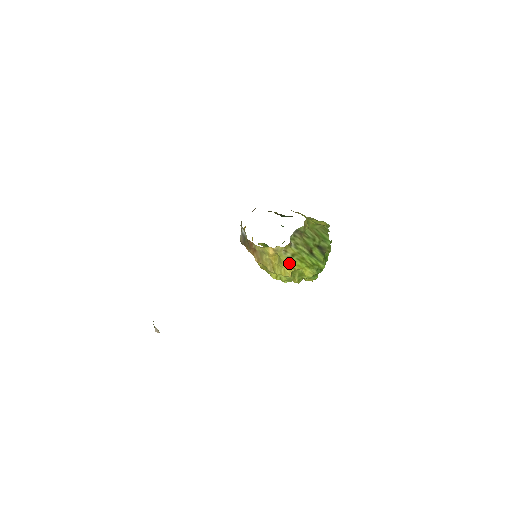
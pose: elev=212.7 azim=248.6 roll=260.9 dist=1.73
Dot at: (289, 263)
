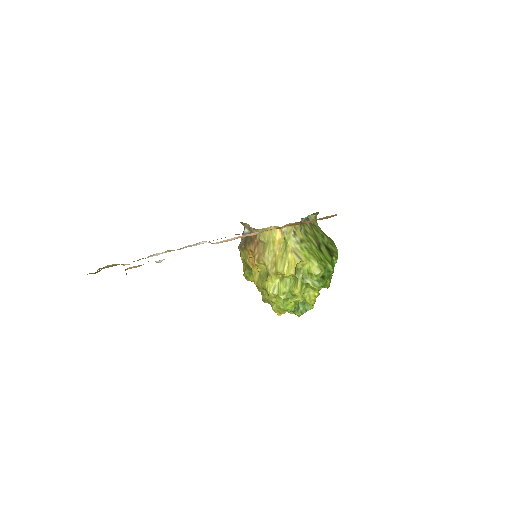
Dot at: (296, 251)
